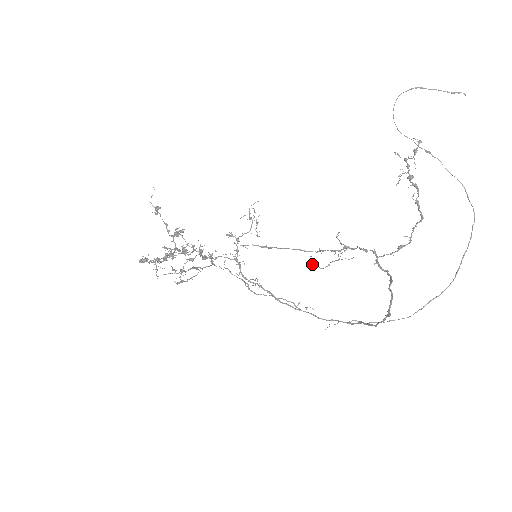
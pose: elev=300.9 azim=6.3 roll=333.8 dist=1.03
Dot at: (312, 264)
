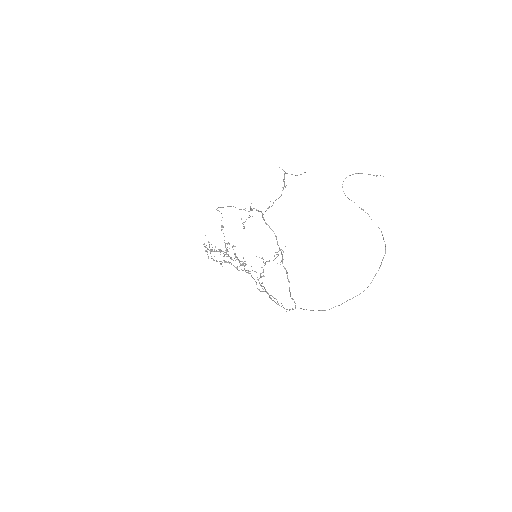
Dot at: occluded
